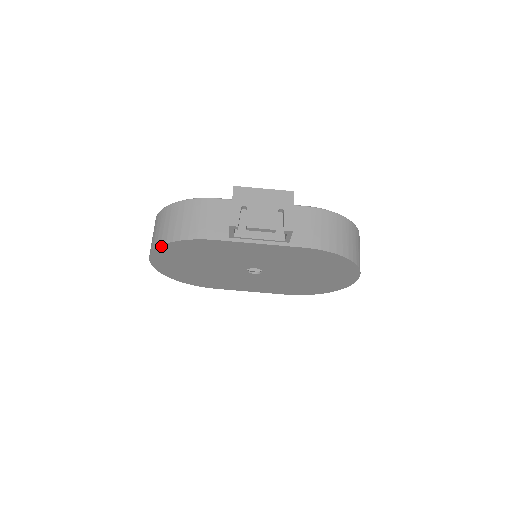
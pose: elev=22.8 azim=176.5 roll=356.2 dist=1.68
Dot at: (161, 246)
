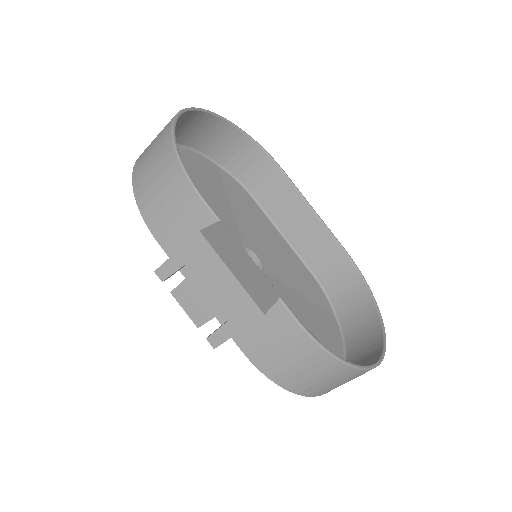
Dot at: (134, 173)
